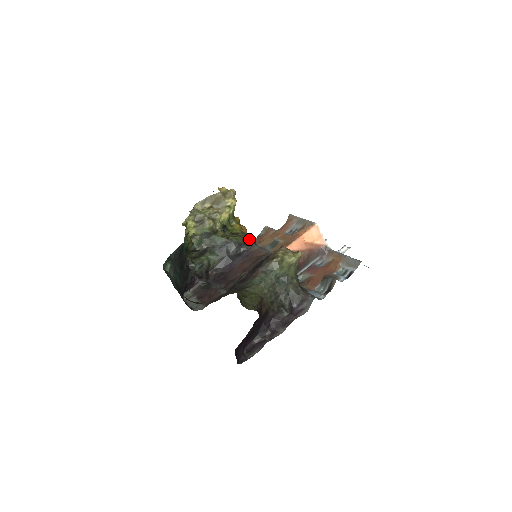
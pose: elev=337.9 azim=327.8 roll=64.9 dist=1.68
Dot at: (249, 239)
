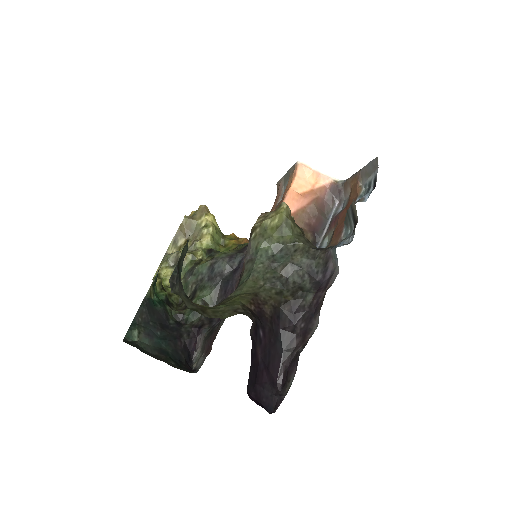
Dot at: (245, 245)
